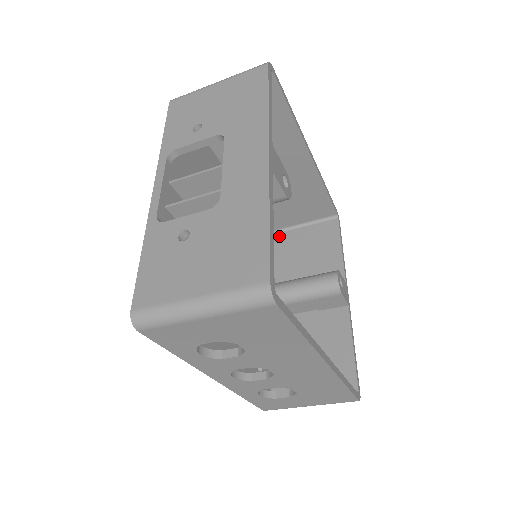
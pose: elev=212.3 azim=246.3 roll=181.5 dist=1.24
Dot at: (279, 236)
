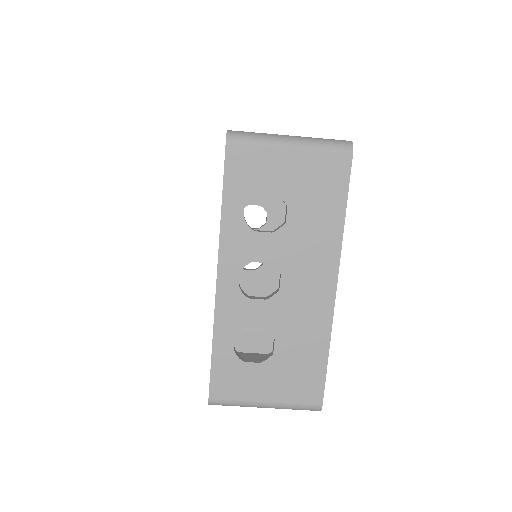
Dot at: occluded
